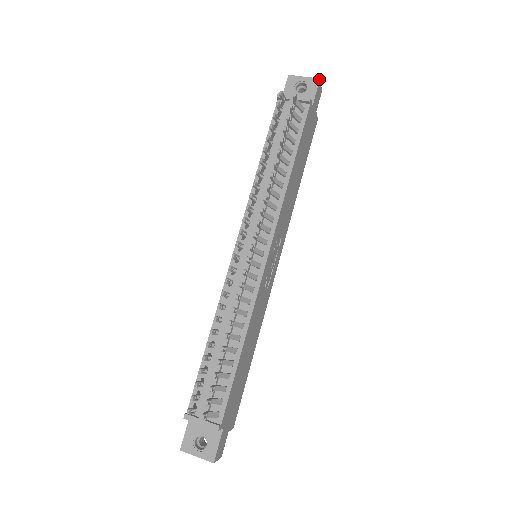
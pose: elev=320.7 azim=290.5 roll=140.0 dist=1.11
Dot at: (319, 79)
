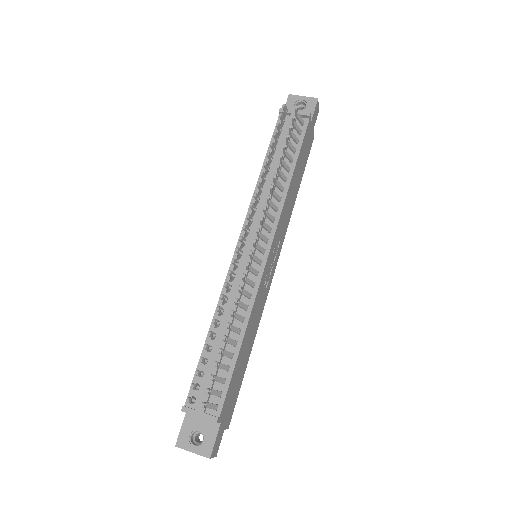
Dot at: (317, 99)
